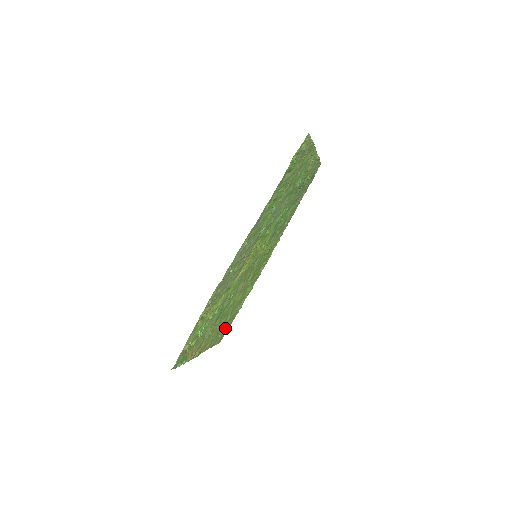
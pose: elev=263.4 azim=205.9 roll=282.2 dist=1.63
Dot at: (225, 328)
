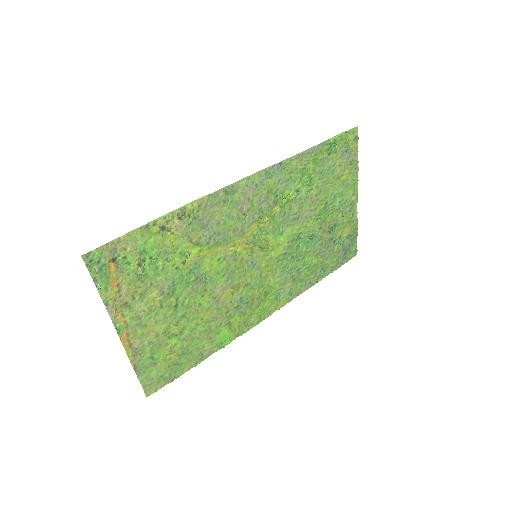
Dot at: (168, 366)
